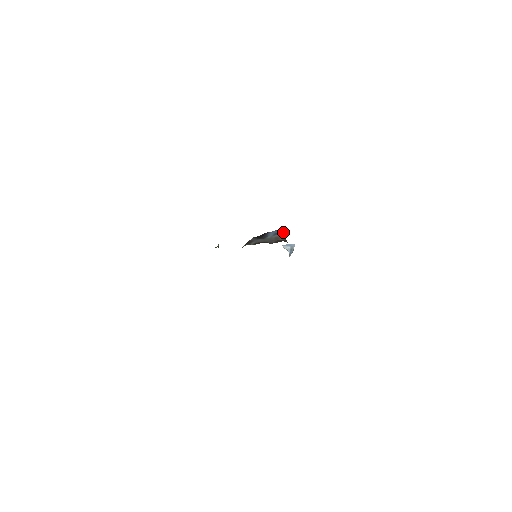
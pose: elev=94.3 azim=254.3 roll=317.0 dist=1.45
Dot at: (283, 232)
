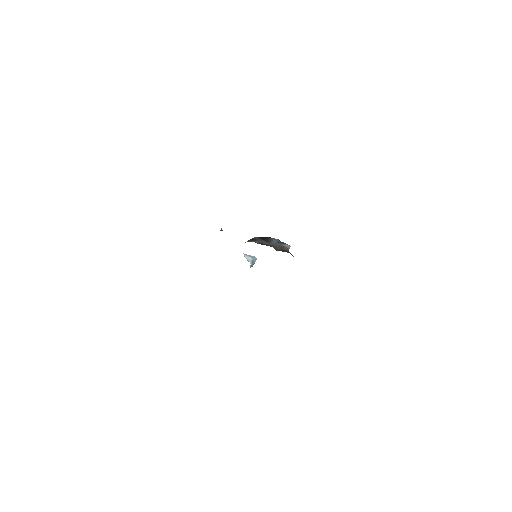
Dot at: occluded
